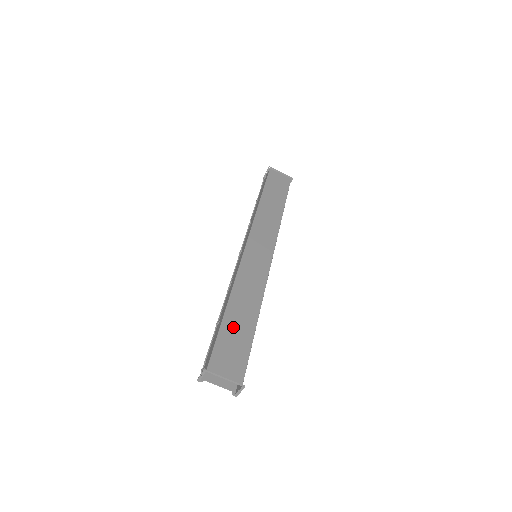
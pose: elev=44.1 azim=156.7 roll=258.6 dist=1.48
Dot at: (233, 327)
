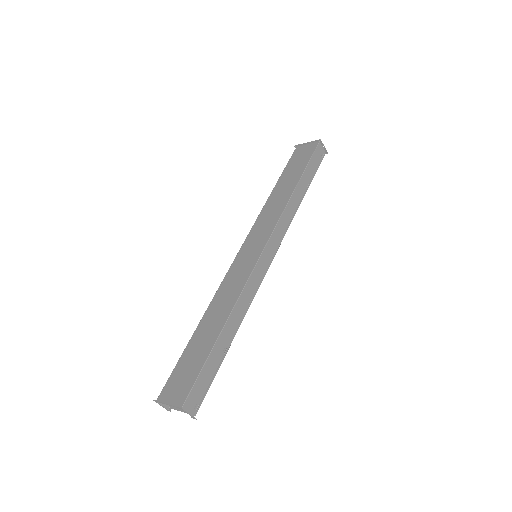
Dot at: (195, 347)
